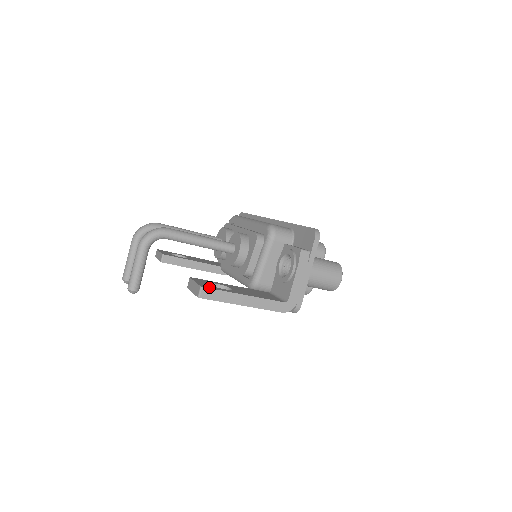
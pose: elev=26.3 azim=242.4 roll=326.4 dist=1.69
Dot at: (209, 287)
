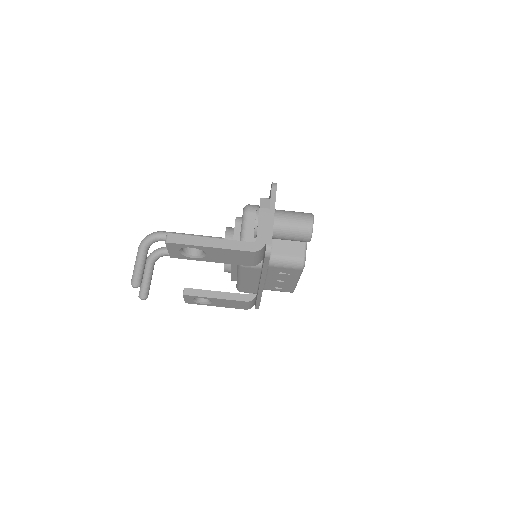
Dot at: (176, 235)
